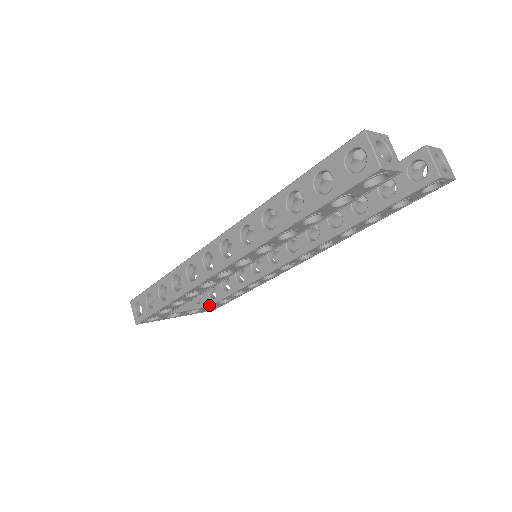
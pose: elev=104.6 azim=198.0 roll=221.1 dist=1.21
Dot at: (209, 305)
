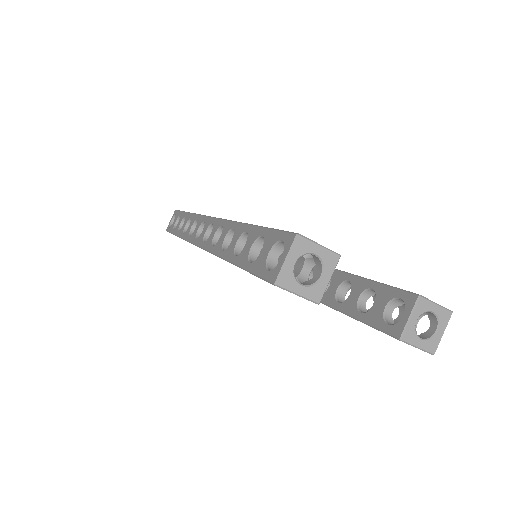
Dot at: occluded
